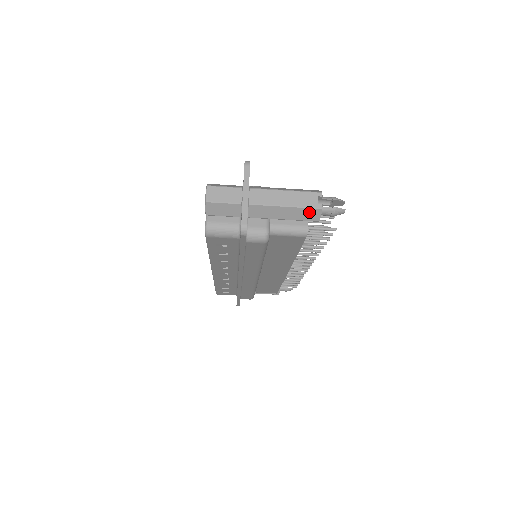
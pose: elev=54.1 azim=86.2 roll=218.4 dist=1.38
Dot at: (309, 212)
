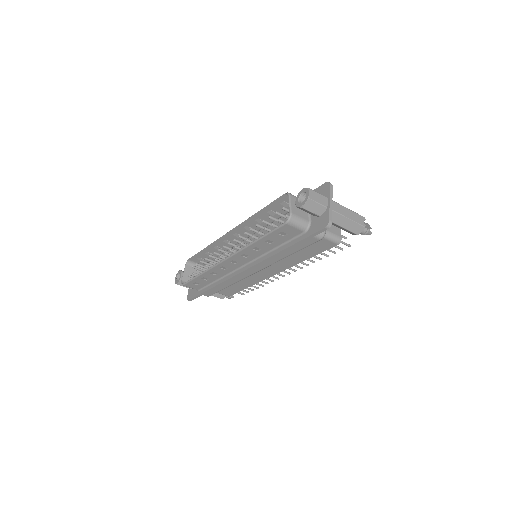
Dot at: (358, 227)
